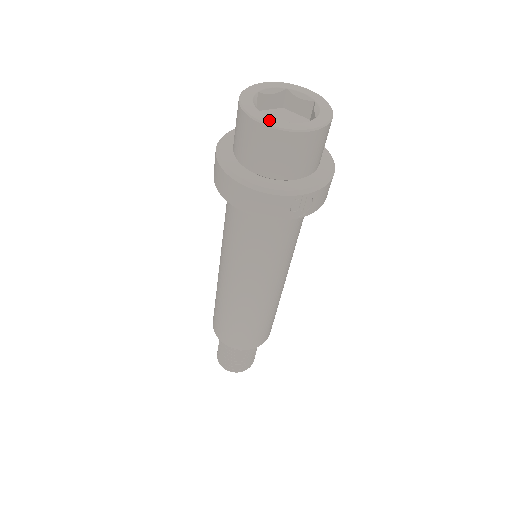
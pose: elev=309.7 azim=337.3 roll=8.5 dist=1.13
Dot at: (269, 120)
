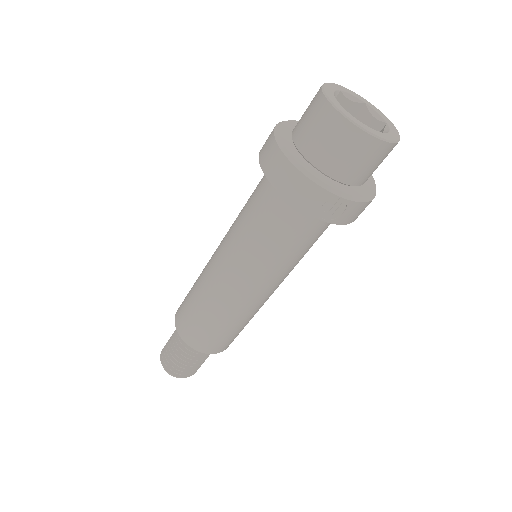
Dot at: (344, 110)
